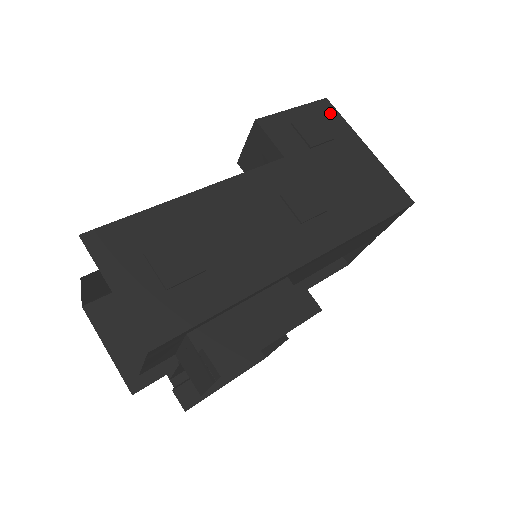
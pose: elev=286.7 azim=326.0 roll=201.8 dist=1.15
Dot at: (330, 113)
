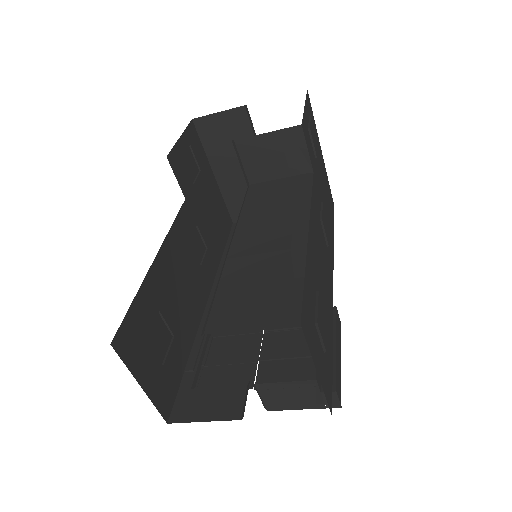
Dot at: (311, 110)
